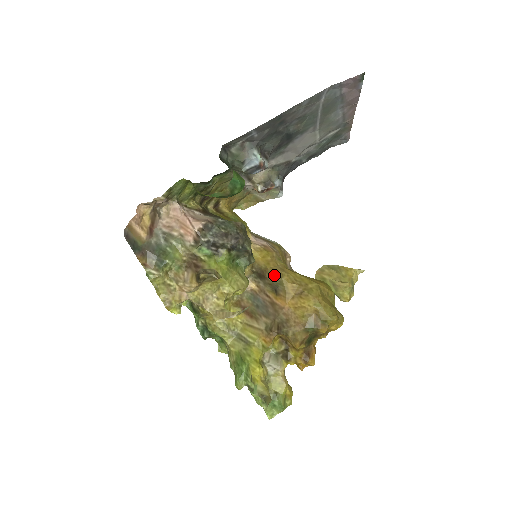
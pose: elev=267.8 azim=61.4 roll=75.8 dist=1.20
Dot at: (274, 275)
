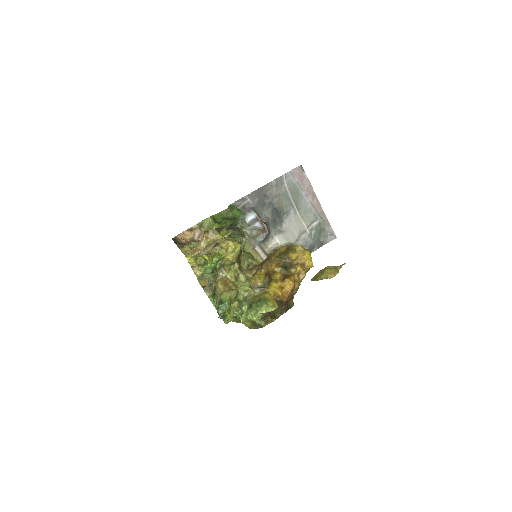
Dot at: (266, 258)
